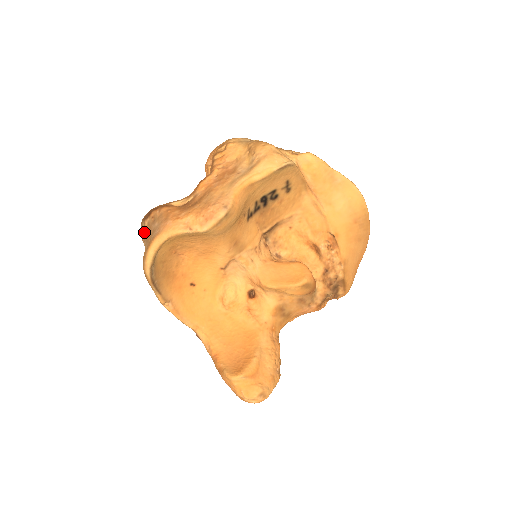
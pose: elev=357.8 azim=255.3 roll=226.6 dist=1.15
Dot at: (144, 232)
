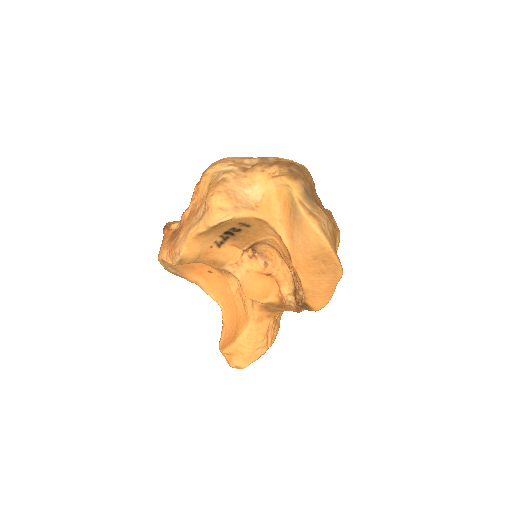
Dot at: occluded
